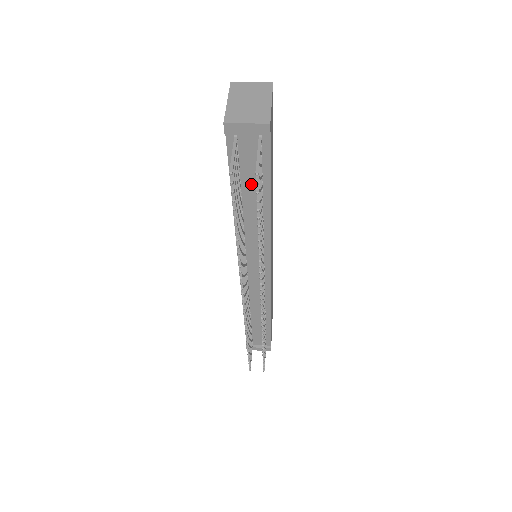
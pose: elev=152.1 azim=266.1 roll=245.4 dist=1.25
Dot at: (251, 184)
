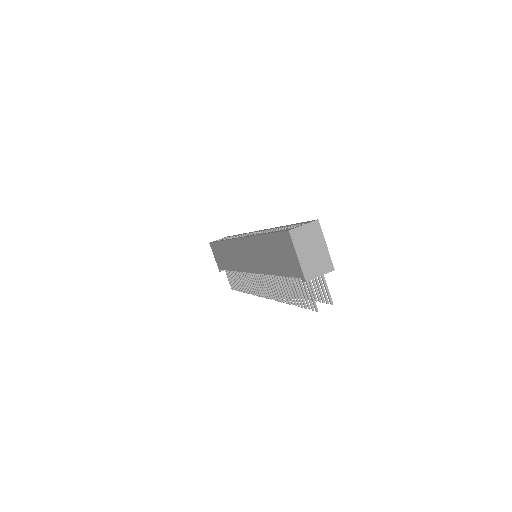
Dot at: occluded
